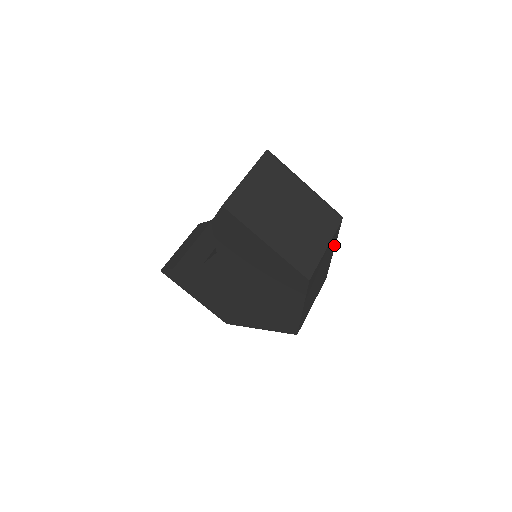
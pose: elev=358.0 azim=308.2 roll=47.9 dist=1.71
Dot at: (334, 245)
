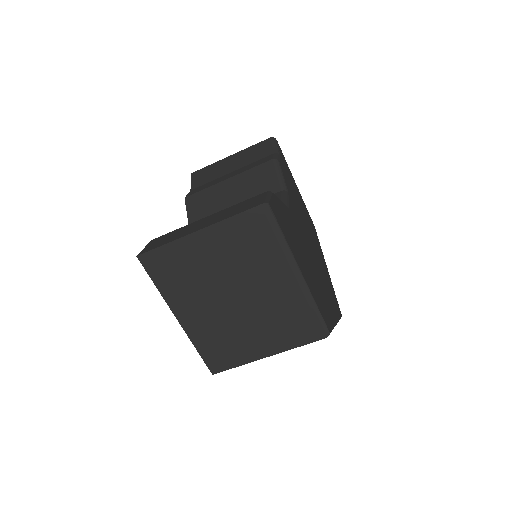
Dot at: occluded
